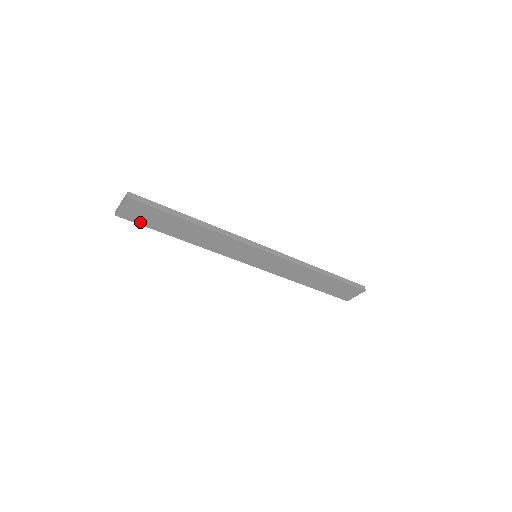
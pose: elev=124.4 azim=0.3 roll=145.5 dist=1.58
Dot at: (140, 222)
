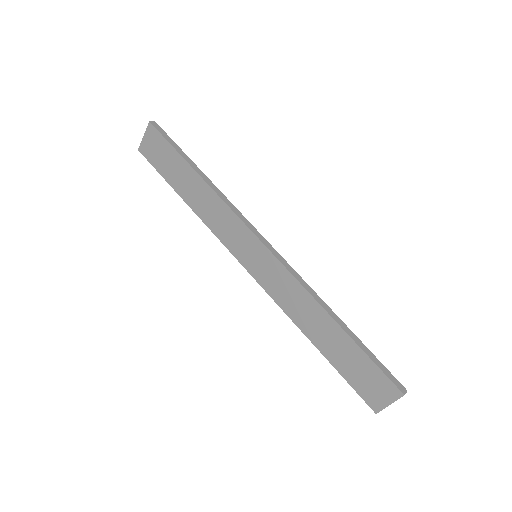
Dot at: (155, 164)
